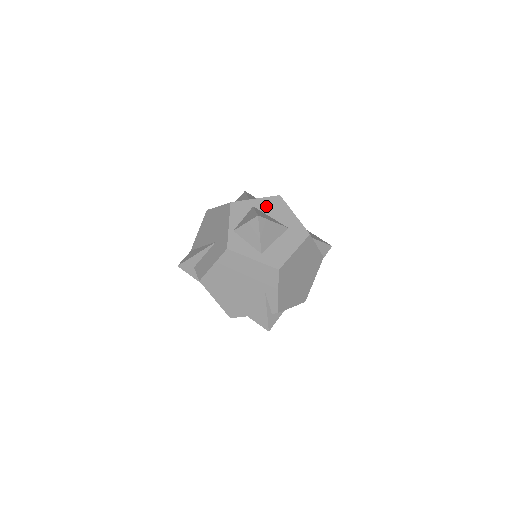
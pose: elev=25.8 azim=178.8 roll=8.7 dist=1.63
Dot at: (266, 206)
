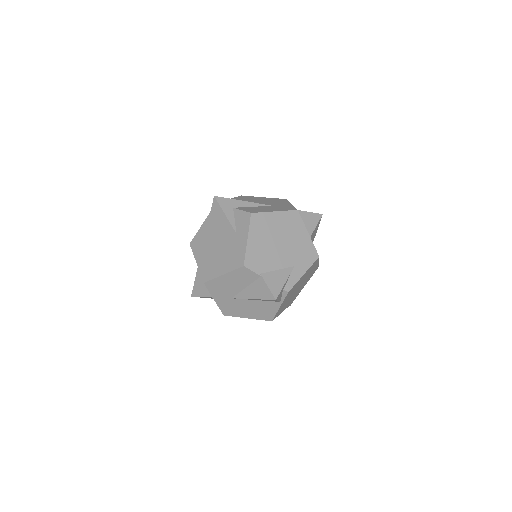
Dot at: occluded
